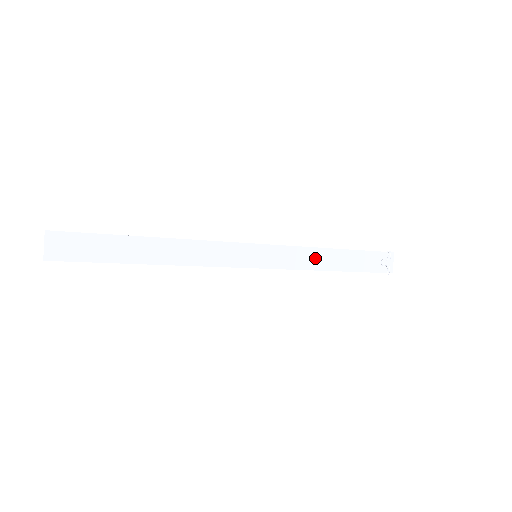
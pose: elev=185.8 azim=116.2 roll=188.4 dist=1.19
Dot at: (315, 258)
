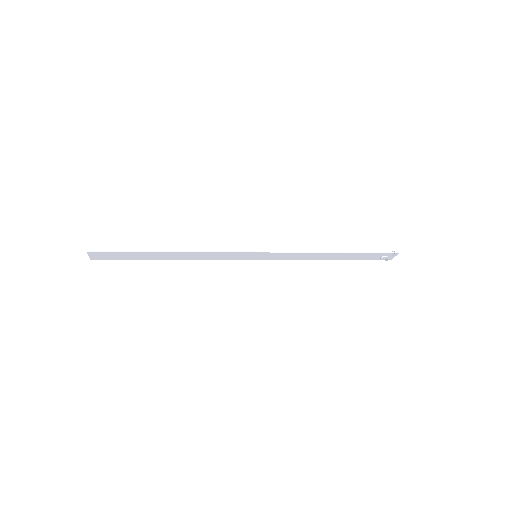
Dot at: (312, 256)
